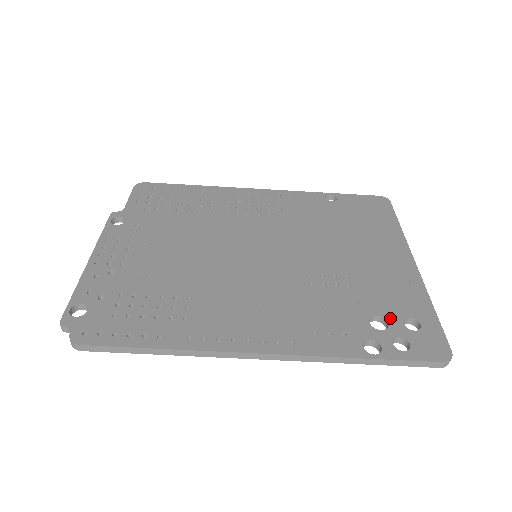
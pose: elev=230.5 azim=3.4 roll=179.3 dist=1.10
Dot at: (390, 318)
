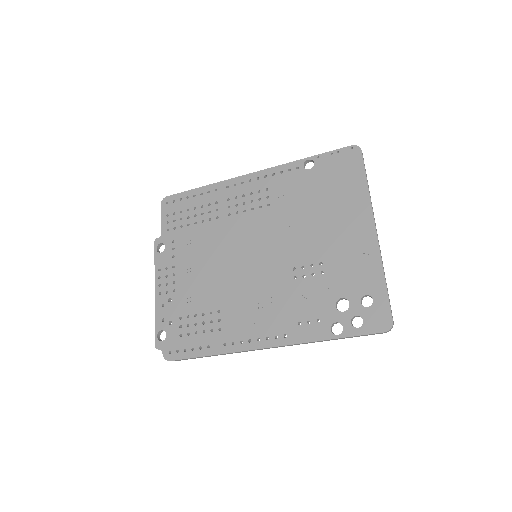
Dot at: (351, 299)
